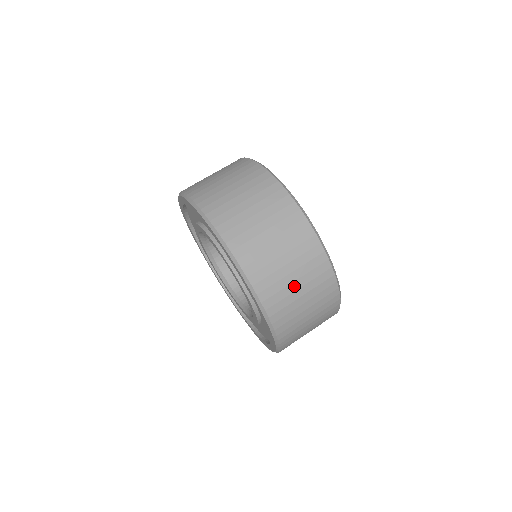
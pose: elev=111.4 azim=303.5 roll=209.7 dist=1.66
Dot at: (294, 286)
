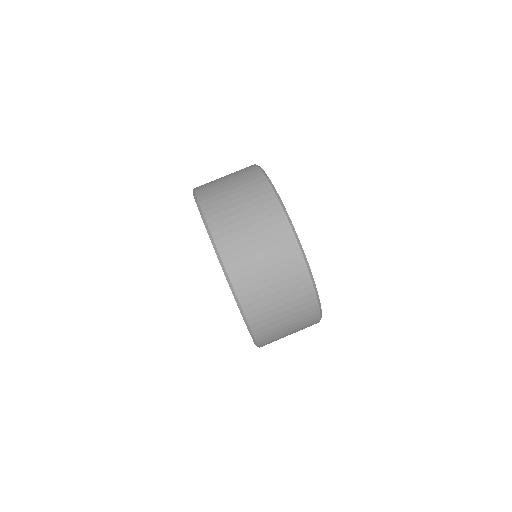
Dot at: occluded
